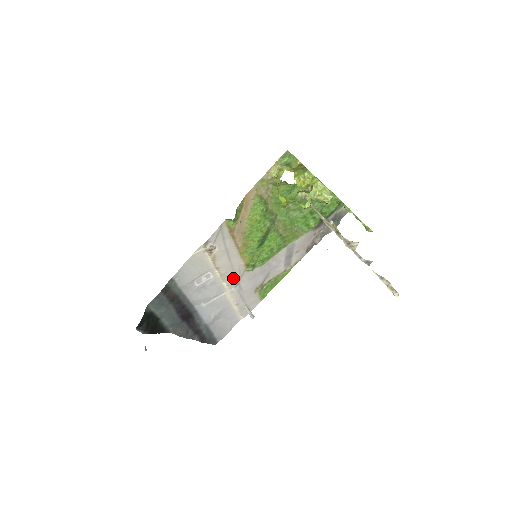
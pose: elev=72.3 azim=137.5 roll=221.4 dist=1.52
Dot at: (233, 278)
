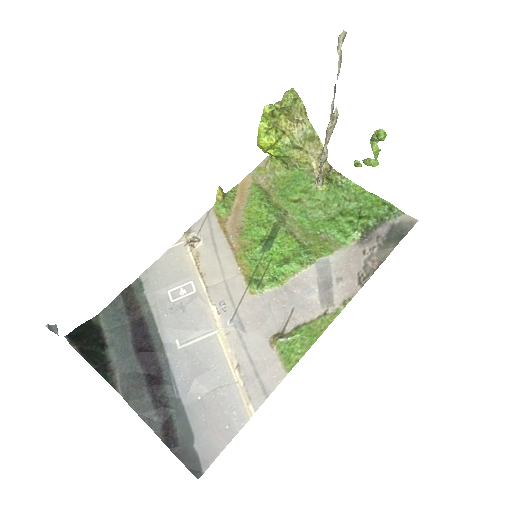
Dot at: (226, 299)
